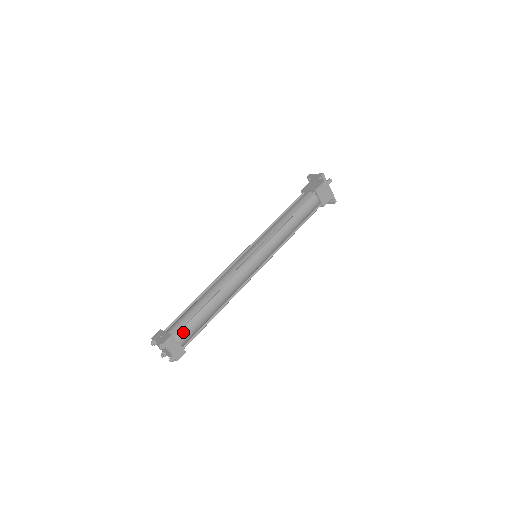
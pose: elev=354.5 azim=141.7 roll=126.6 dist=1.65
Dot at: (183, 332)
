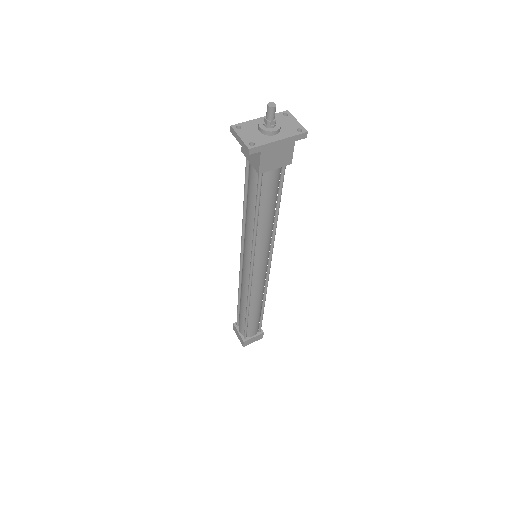
Dot at: (250, 332)
